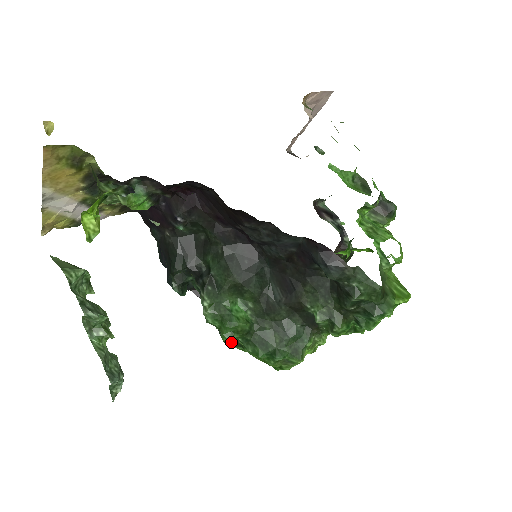
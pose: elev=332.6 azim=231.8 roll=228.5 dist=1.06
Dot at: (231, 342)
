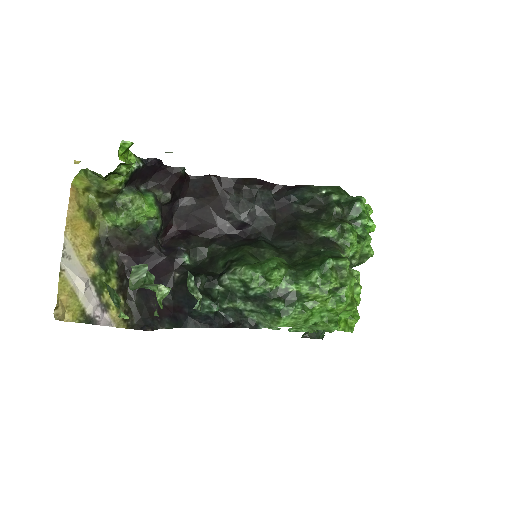
Dot at: (286, 305)
